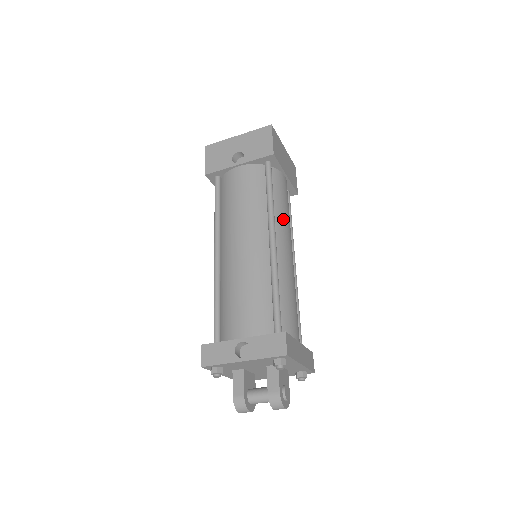
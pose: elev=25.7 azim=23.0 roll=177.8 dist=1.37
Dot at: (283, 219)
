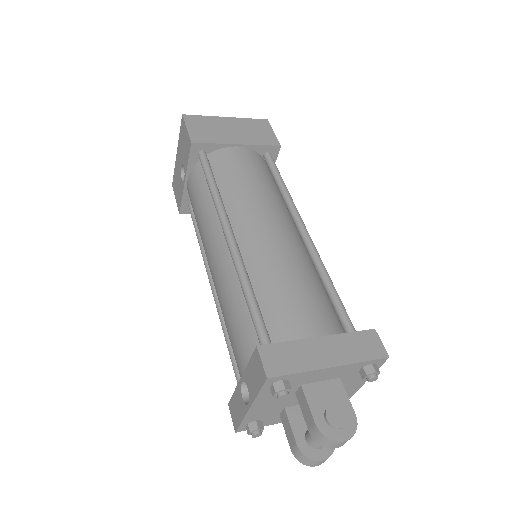
Dot at: (243, 197)
